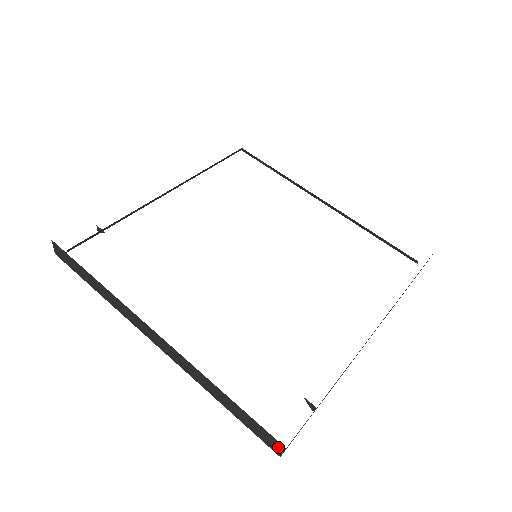
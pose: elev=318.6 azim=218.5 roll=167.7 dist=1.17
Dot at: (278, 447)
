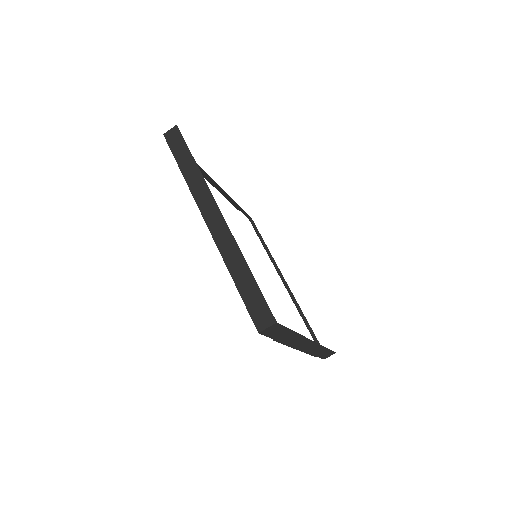
Dot at: (267, 322)
